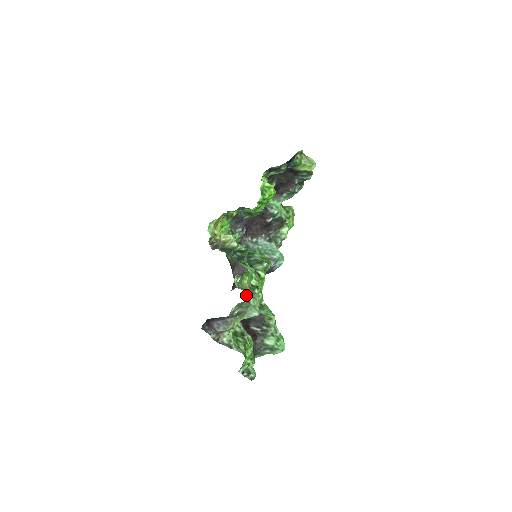
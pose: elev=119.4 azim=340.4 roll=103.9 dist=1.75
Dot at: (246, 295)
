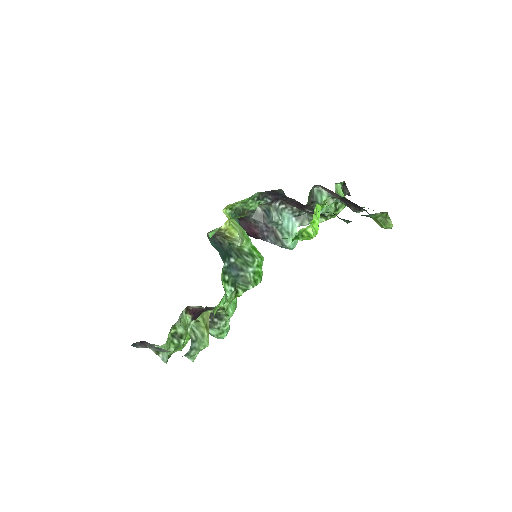
Dot at: (189, 349)
